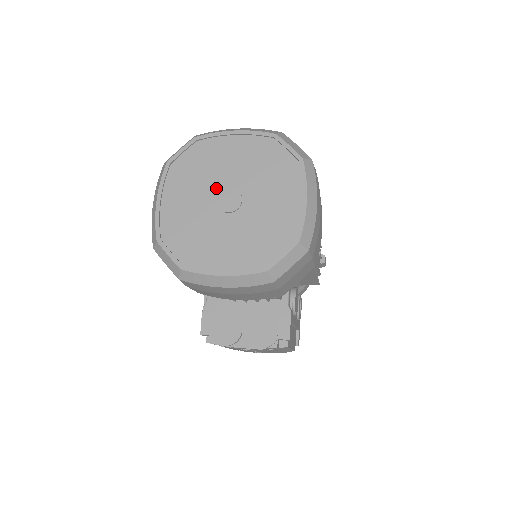
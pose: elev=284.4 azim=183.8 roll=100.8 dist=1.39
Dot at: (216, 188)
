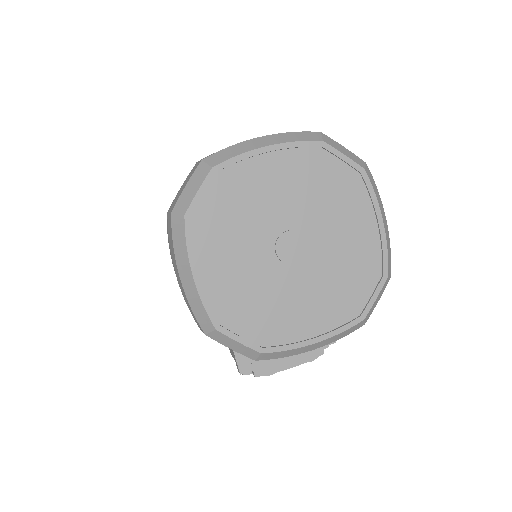
Dot at: (268, 235)
